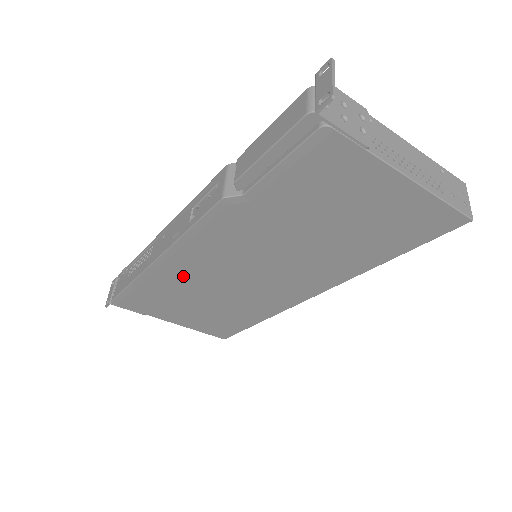
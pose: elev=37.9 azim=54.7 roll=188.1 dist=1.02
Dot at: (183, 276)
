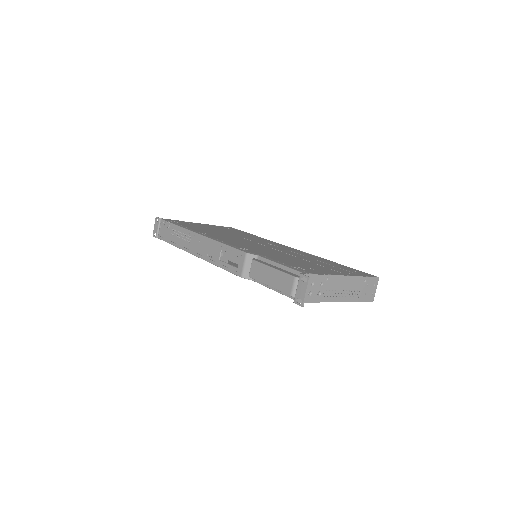
Dot at: occluded
